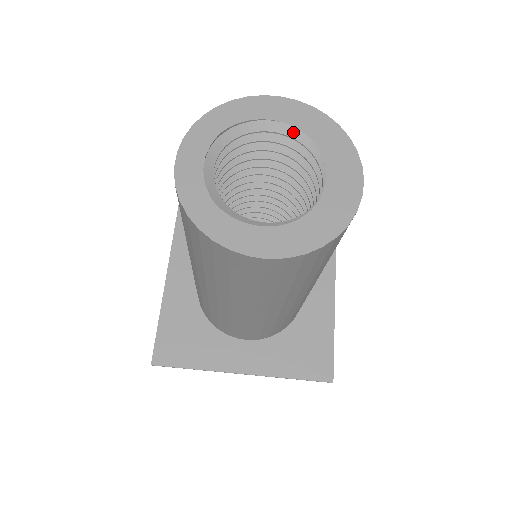
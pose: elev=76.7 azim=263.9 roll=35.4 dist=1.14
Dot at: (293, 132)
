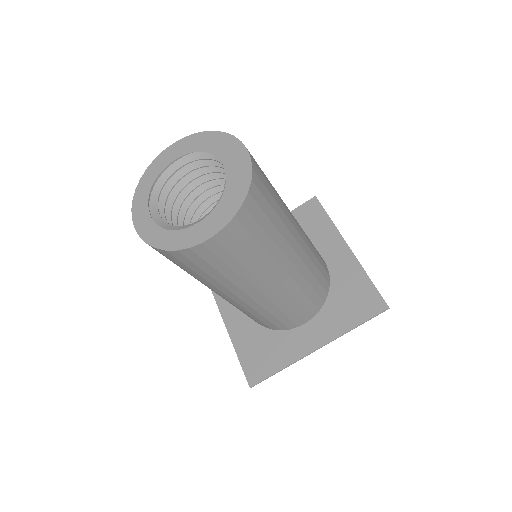
Dot at: (193, 157)
